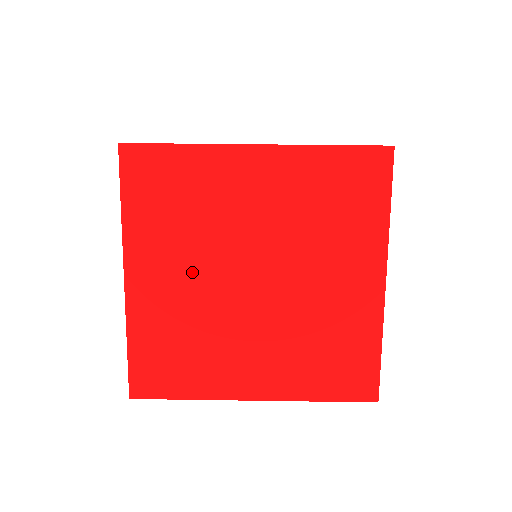
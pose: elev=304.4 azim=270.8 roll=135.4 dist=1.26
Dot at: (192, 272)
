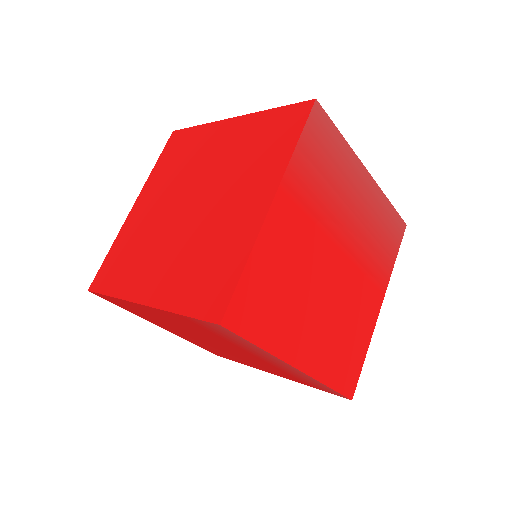
Dot at: (163, 201)
